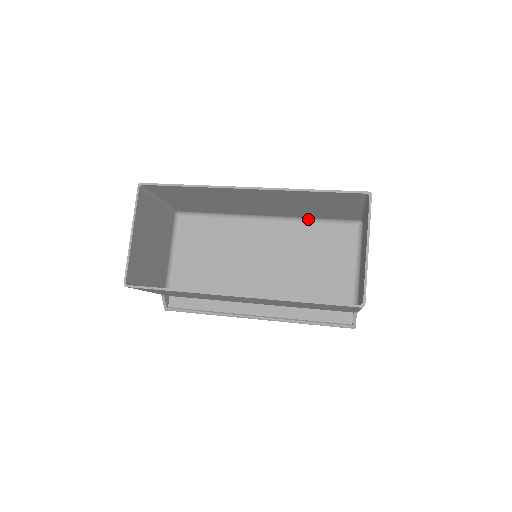
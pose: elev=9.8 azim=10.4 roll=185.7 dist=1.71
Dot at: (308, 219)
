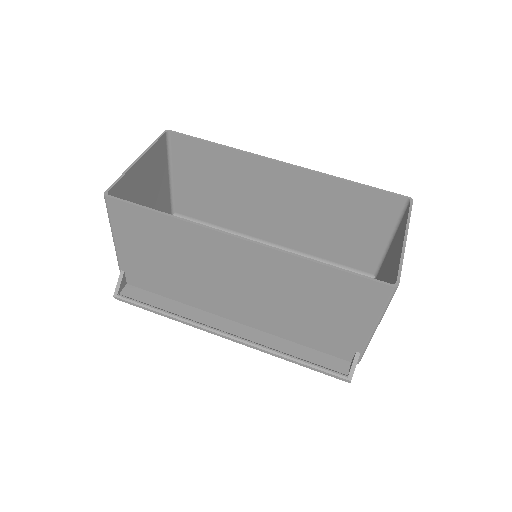
Dot at: (316, 259)
